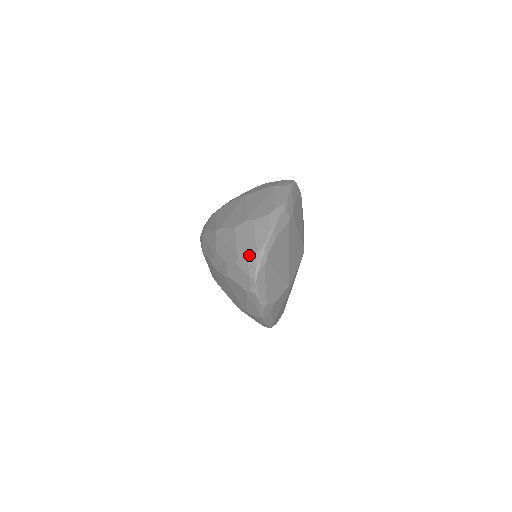
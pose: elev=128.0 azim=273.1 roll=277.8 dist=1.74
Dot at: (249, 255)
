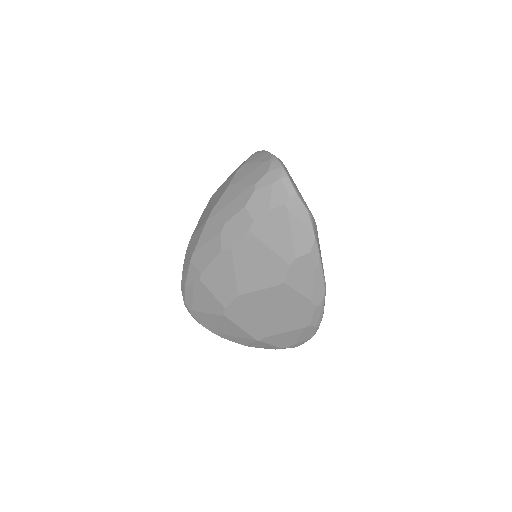
Dot at: (264, 169)
